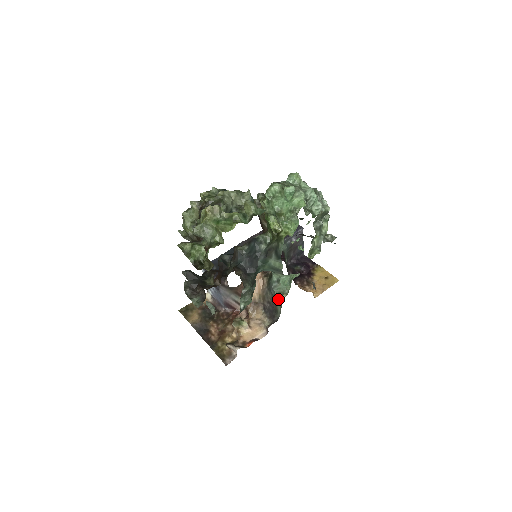
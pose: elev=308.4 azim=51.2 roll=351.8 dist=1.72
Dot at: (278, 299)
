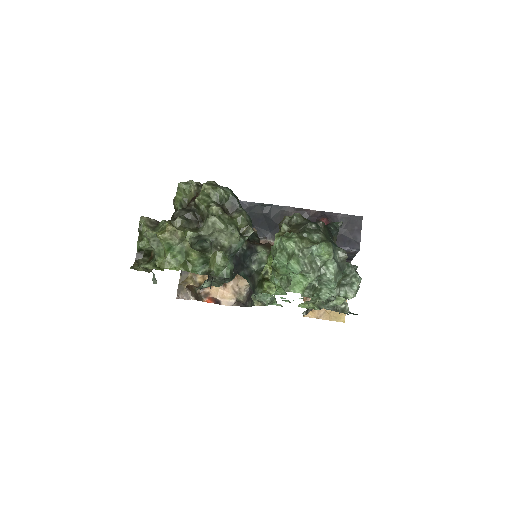
Dot at: (253, 300)
